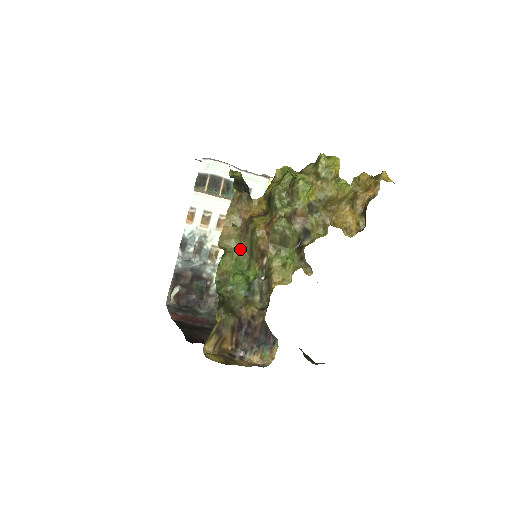
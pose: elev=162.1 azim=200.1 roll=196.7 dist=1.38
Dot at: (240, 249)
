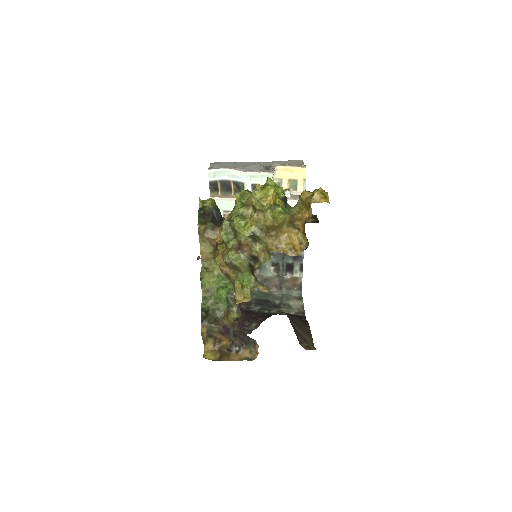
Dot at: occluded
